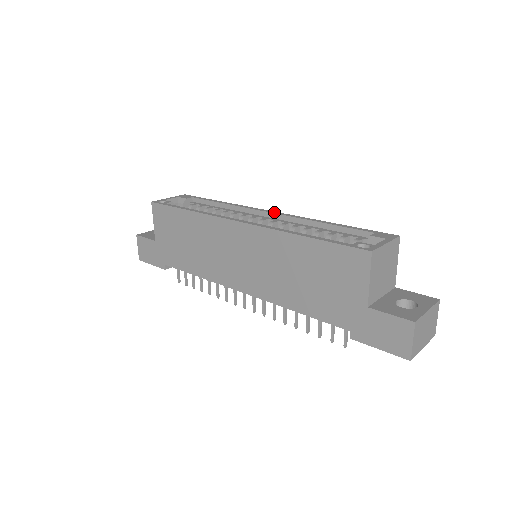
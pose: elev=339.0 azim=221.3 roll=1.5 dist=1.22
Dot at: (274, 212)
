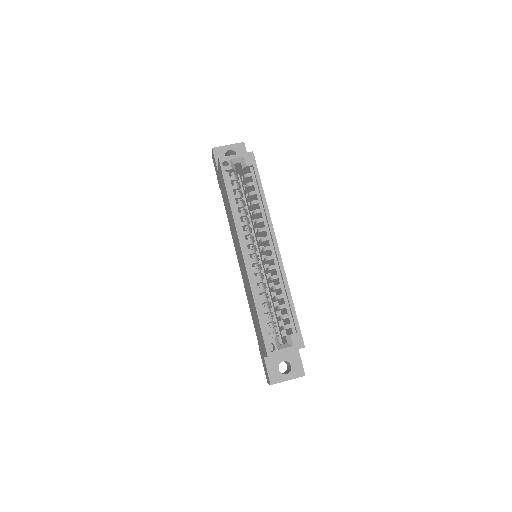
Dot at: (277, 249)
